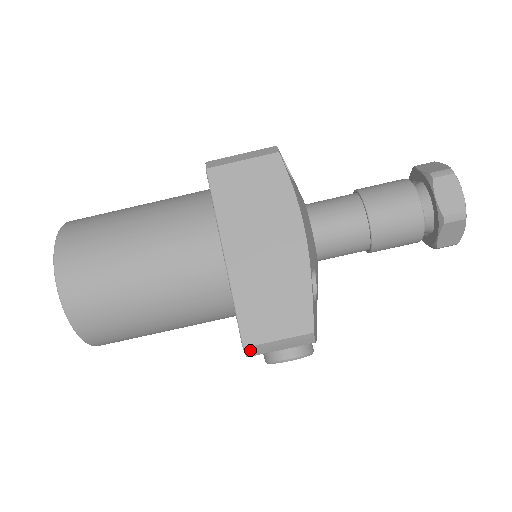
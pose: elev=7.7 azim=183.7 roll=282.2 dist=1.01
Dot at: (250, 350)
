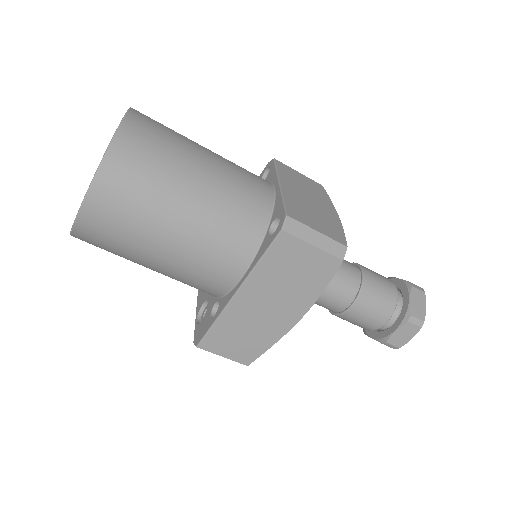
Dot at: (200, 347)
